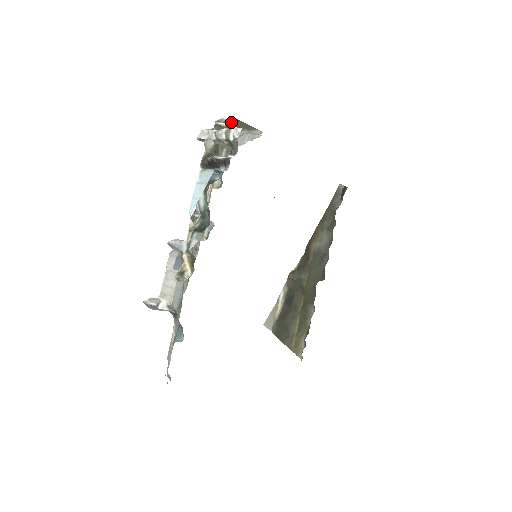
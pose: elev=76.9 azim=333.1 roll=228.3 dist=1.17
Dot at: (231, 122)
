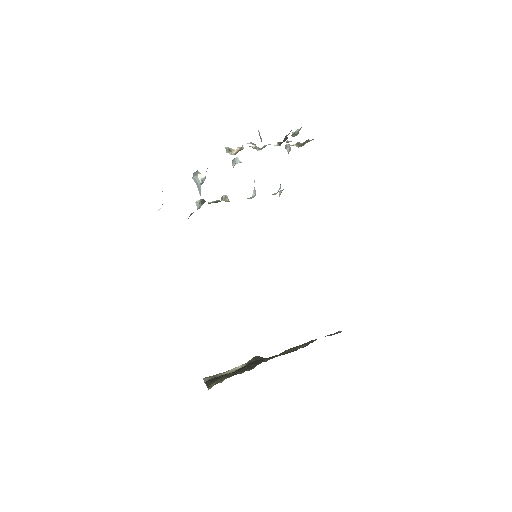
Dot at: (305, 142)
